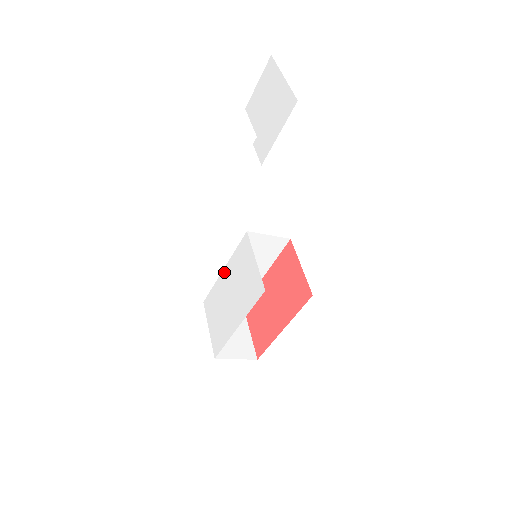
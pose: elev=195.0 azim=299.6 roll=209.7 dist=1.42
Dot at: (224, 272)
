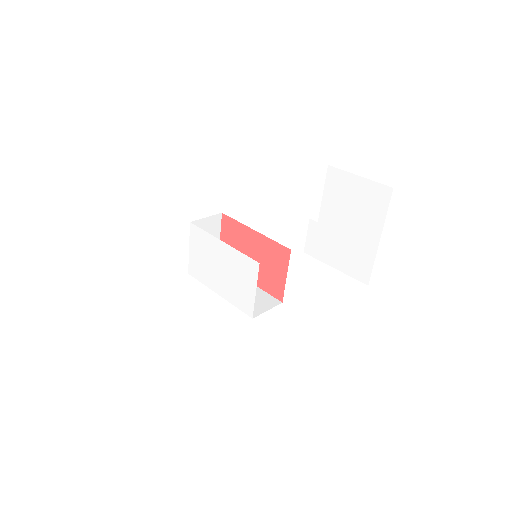
Dot at: (222, 245)
